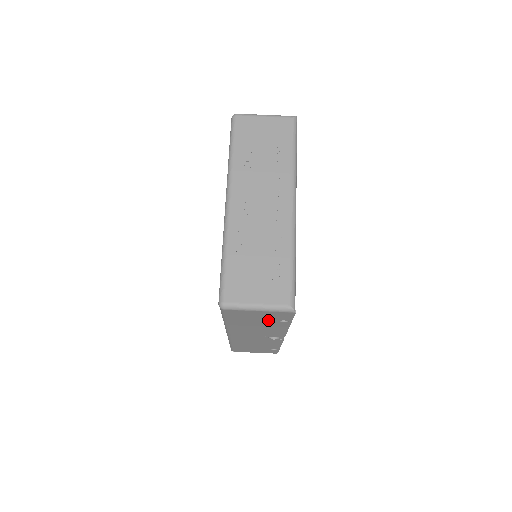
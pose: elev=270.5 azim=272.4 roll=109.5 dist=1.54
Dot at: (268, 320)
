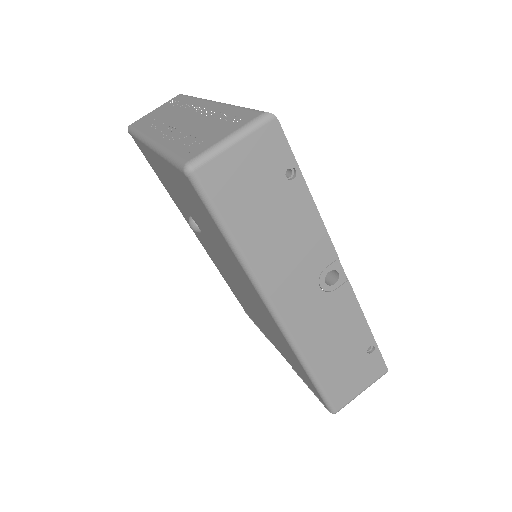
Dot at: (271, 185)
